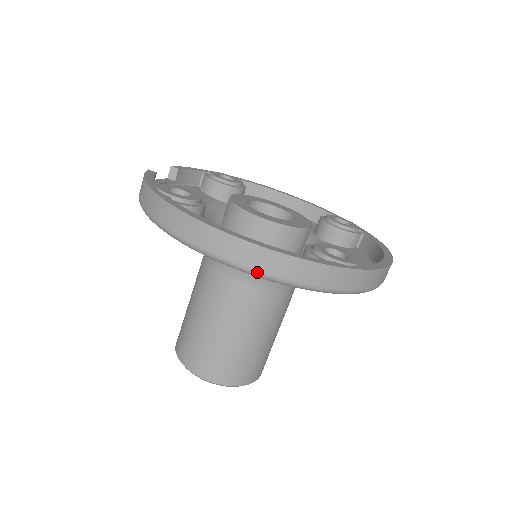
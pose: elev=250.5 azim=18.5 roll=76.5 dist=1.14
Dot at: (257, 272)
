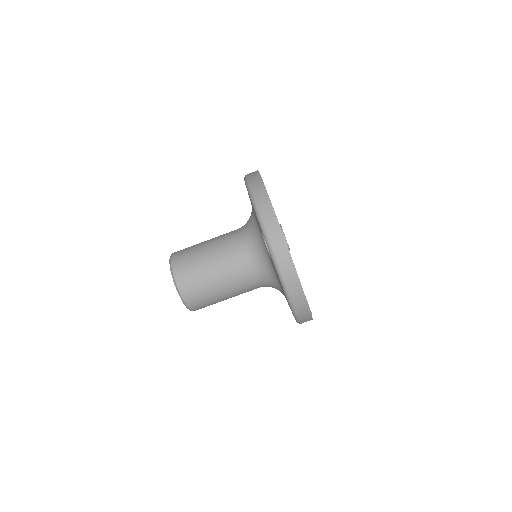
Dot at: (253, 194)
